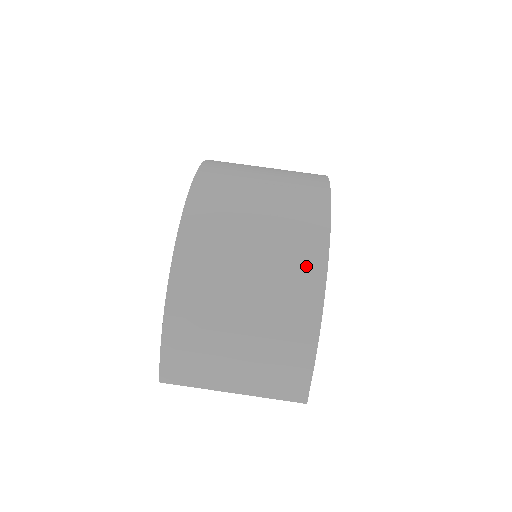
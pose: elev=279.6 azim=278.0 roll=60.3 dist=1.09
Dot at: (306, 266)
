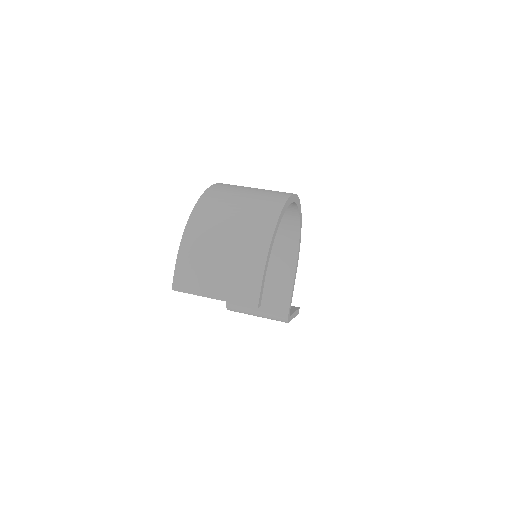
Dot at: (264, 224)
